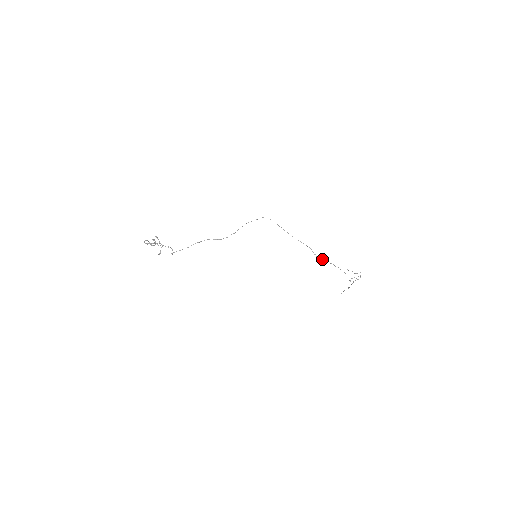
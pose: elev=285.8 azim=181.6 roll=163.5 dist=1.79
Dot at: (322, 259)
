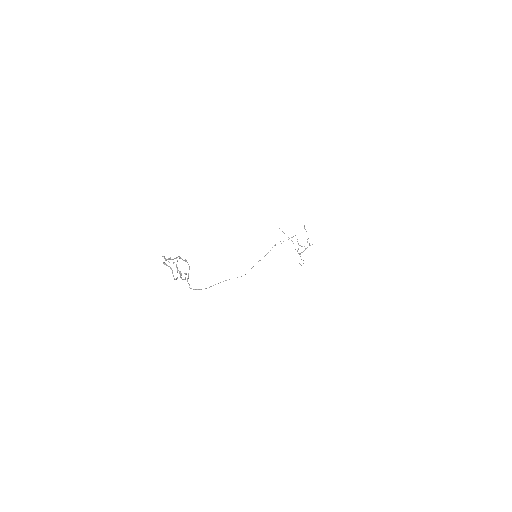
Dot at: (301, 265)
